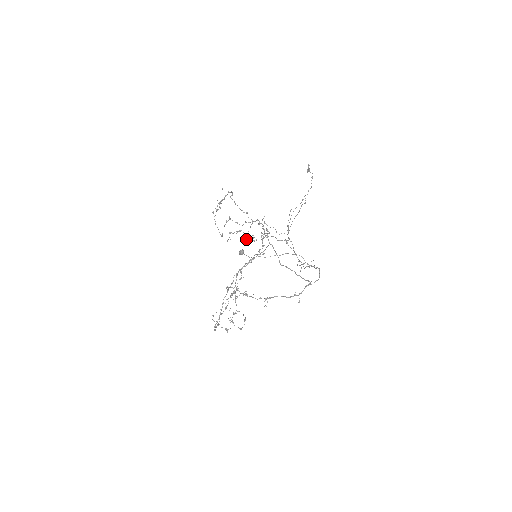
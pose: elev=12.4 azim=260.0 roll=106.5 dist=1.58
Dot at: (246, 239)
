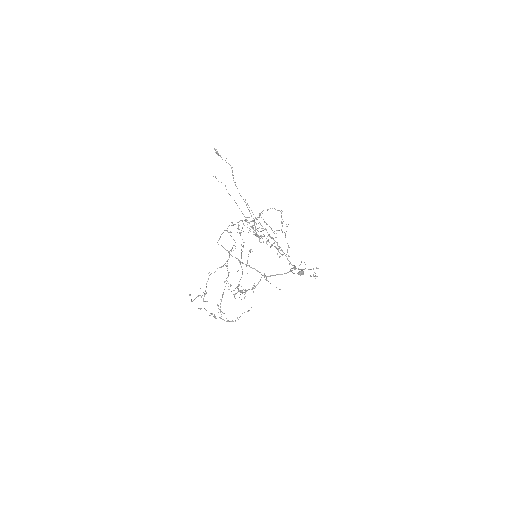
Dot at: occluded
